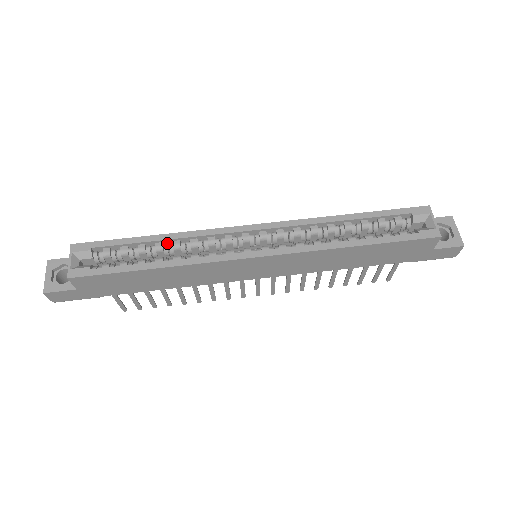
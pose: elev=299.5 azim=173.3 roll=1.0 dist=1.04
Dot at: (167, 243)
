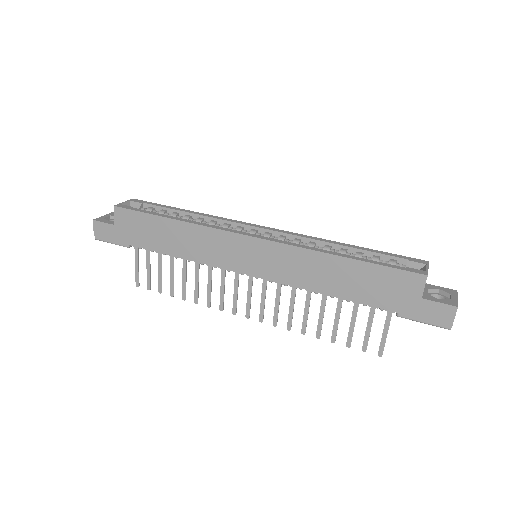
Dot at: (194, 219)
